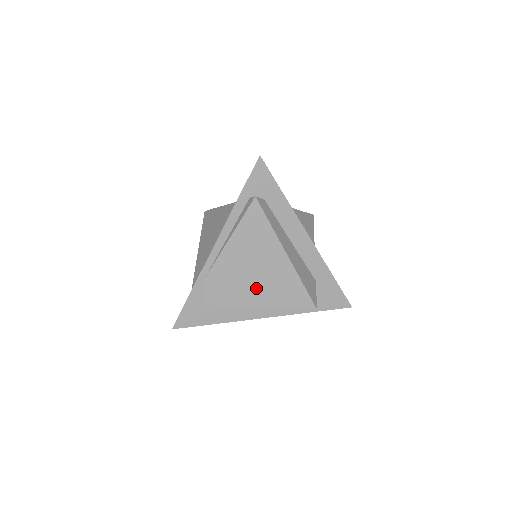
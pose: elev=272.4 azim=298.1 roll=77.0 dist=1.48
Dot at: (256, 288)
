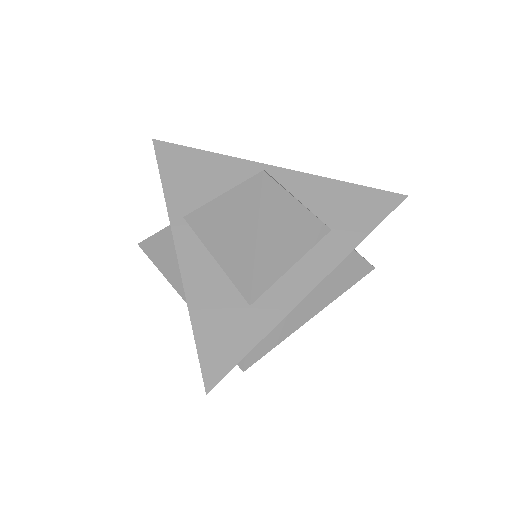
Dot at: occluded
